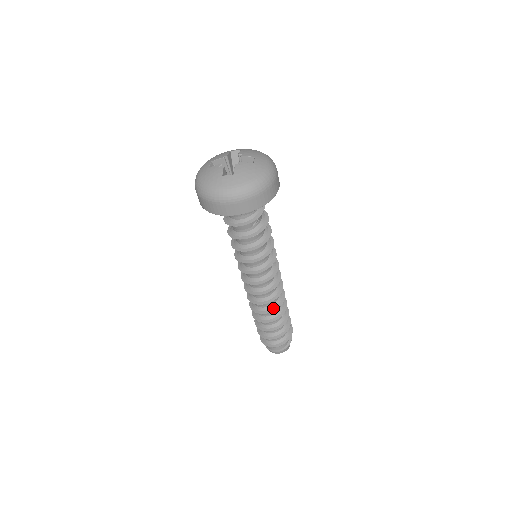
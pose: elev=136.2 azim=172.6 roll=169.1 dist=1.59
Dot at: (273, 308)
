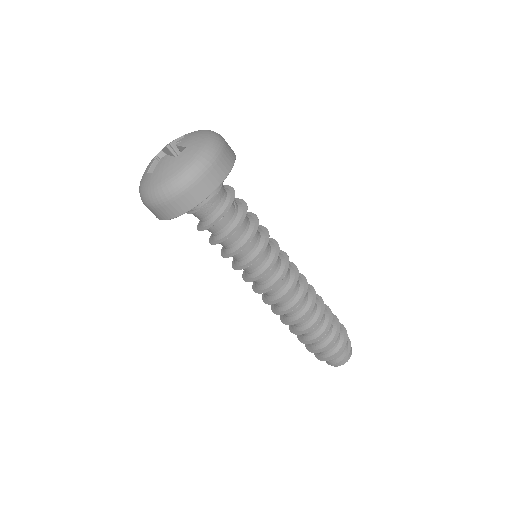
Dot at: (312, 298)
